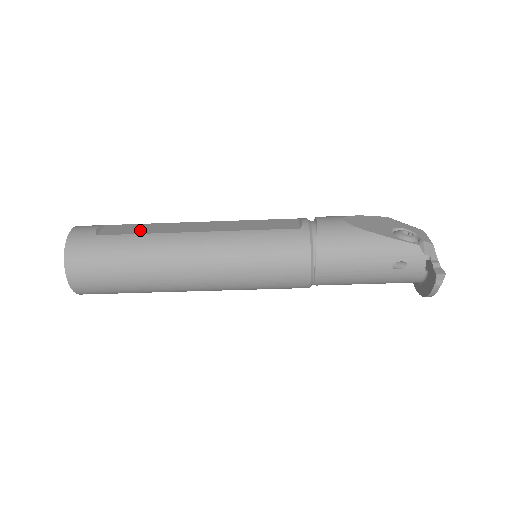
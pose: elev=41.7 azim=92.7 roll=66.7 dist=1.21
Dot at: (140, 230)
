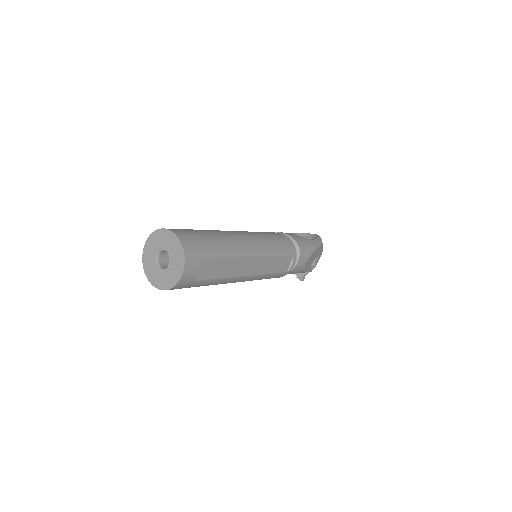
Dot at: (221, 272)
